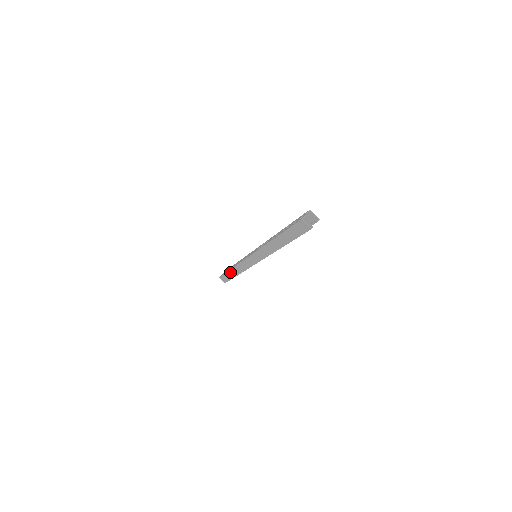
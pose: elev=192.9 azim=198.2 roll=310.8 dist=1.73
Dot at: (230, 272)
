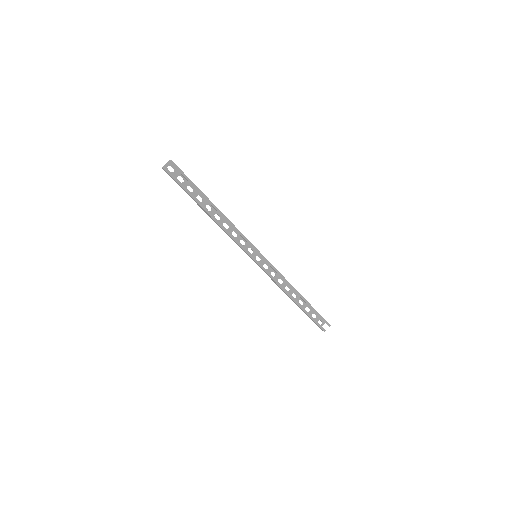
Dot at: (297, 305)
